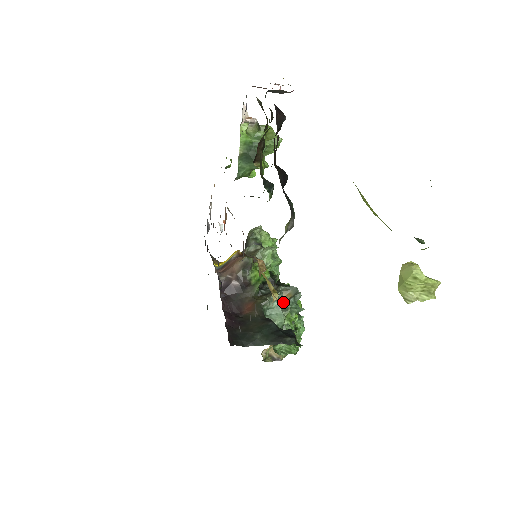
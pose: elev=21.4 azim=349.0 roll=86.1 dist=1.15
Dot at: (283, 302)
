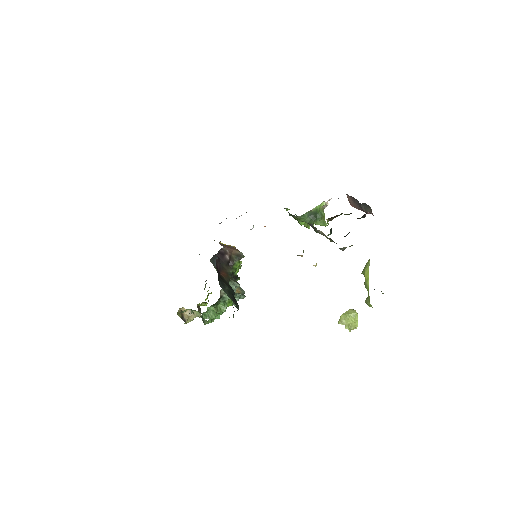
Dot at: occluded
